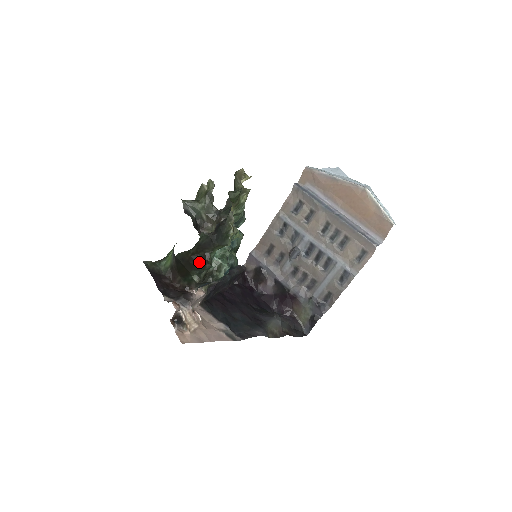
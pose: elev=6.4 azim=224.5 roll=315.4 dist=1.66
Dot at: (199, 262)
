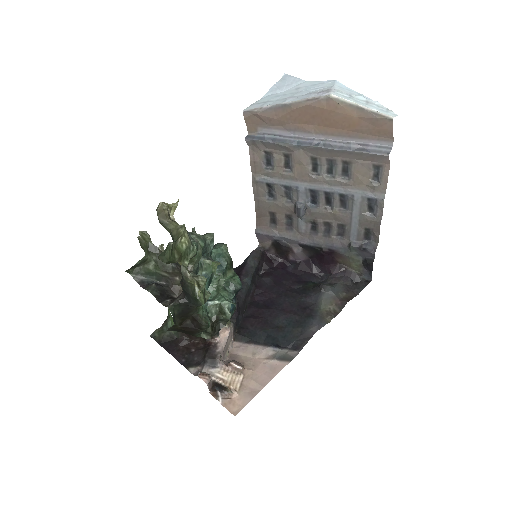
Dot at: (194, 326)
